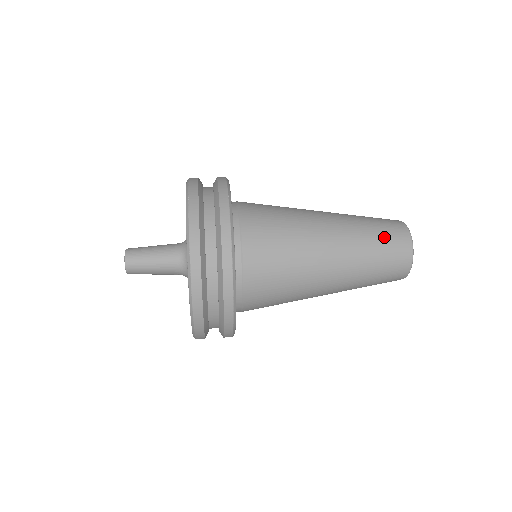
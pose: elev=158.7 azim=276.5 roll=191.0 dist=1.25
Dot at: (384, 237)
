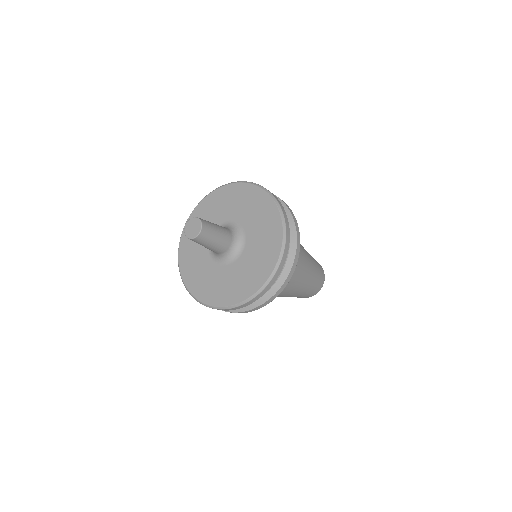
Dot at: occluded
